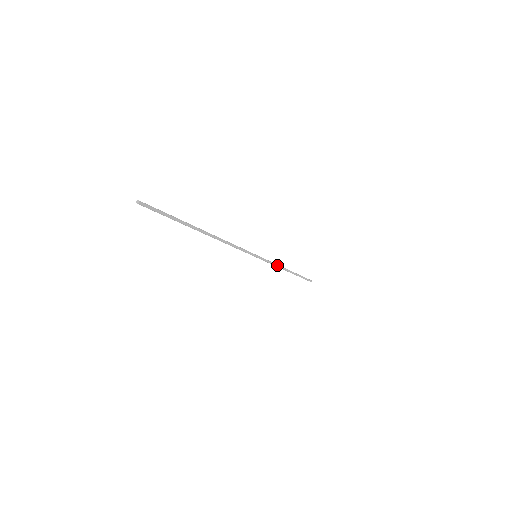
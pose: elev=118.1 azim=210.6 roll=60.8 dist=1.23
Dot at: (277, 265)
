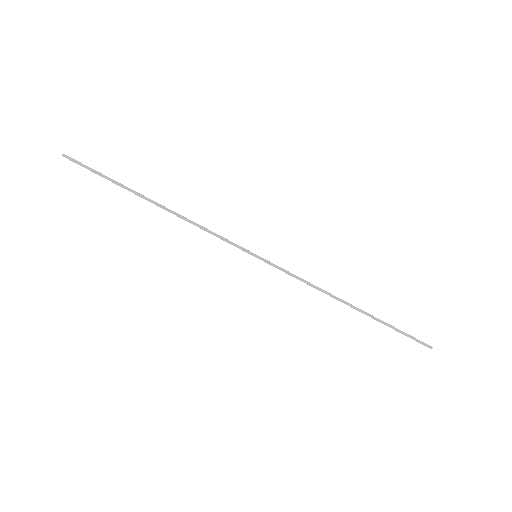
Dot at: (311, 284)
